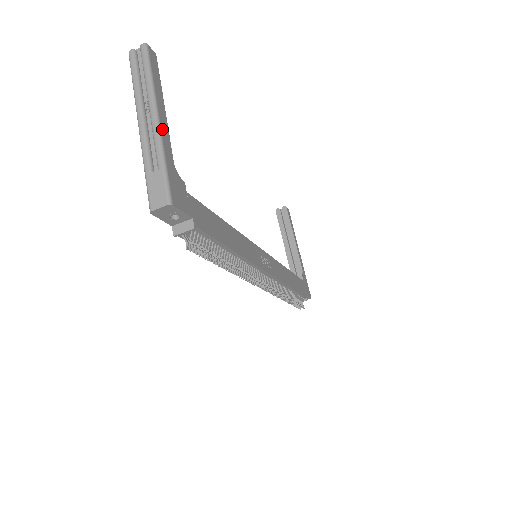
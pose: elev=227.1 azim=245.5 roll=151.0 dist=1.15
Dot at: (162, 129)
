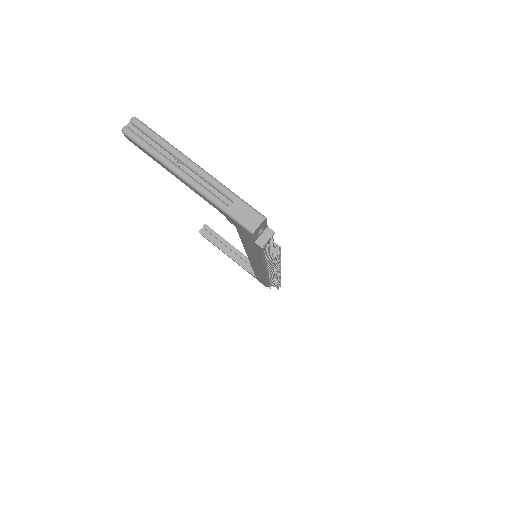
Dot at: (207, 173)
